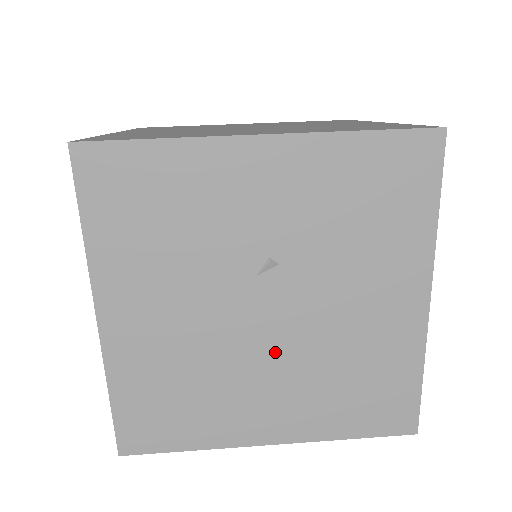
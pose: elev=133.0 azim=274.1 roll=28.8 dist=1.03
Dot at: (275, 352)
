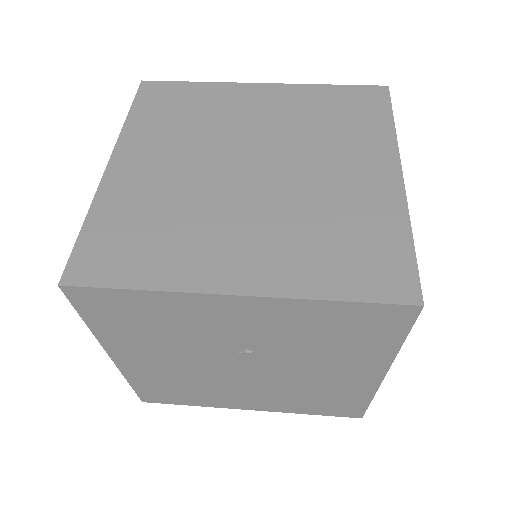
Dot at: (252, 382)
